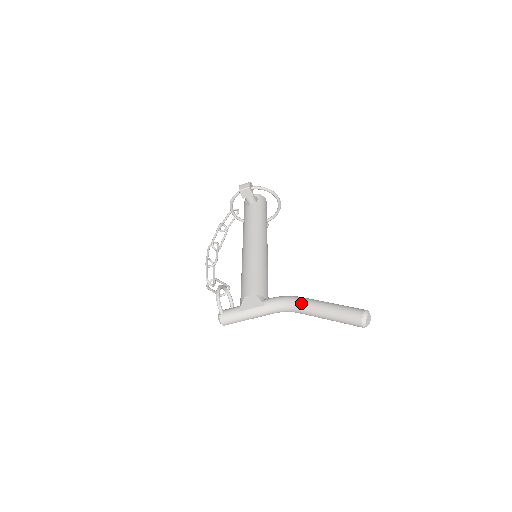
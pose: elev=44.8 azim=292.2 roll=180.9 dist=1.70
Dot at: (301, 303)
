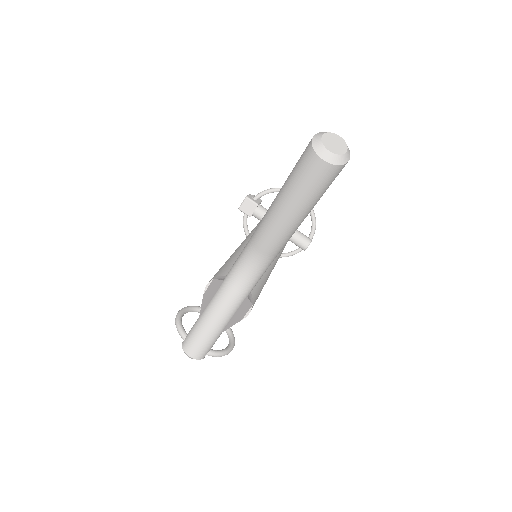
Dot at: occluded
